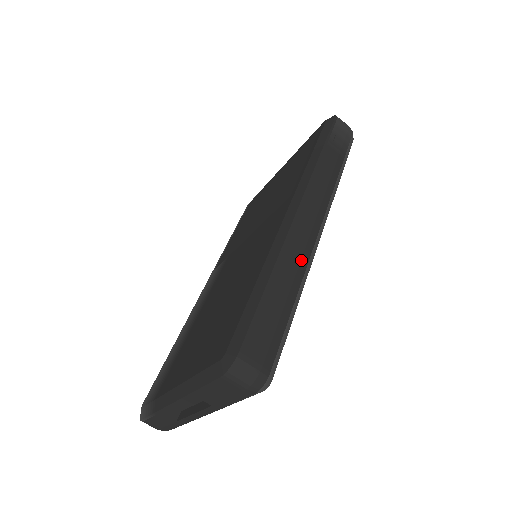
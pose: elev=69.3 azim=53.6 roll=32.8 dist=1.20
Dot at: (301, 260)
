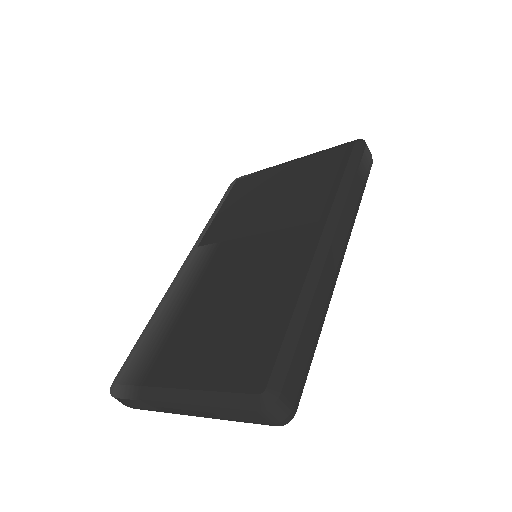
Dot at: (328, 298)
